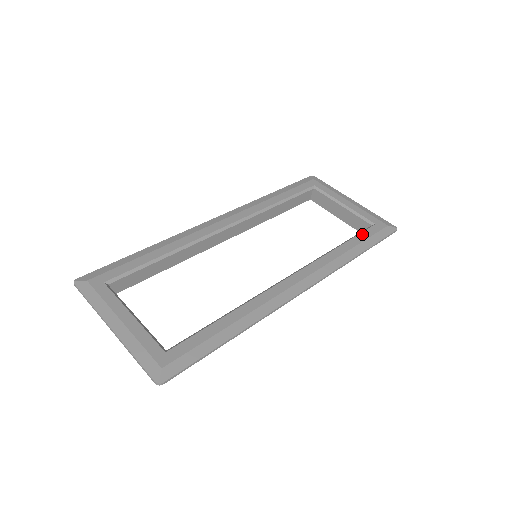
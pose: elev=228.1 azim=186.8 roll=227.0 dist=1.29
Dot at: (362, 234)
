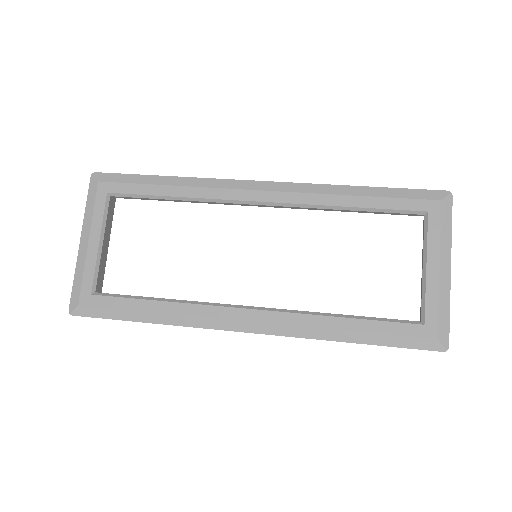
Dot at: (387, 324)
